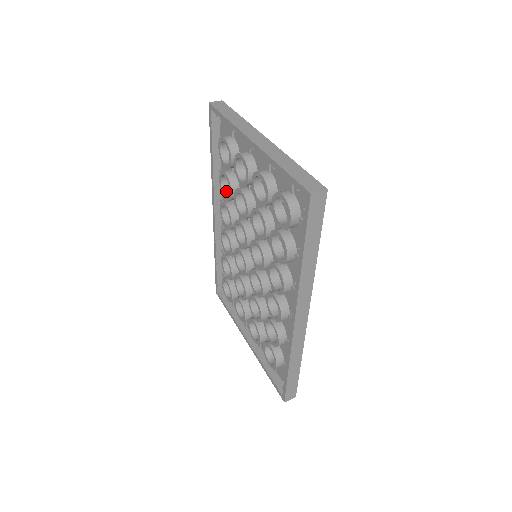
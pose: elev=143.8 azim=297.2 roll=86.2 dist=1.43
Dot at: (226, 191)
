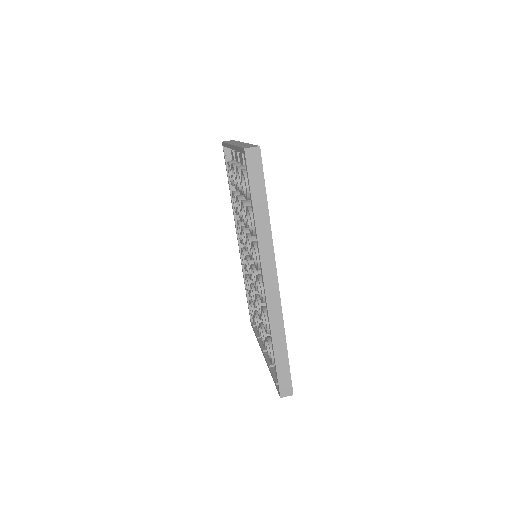
Dot at: occluded
